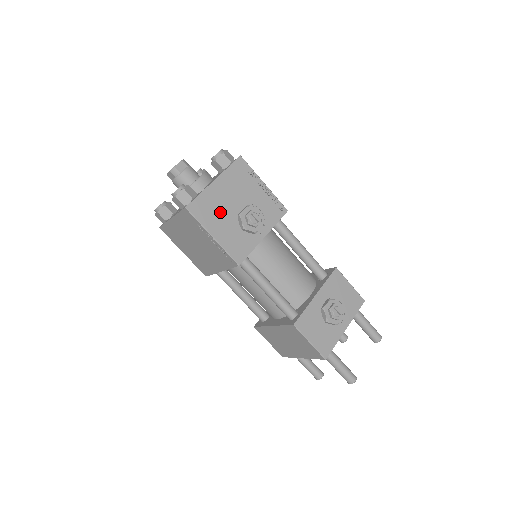
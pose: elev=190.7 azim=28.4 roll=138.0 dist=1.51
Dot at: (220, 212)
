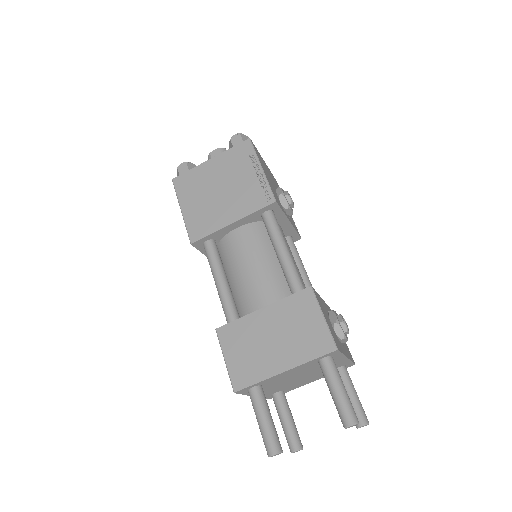
Dot at: (267, 172)
